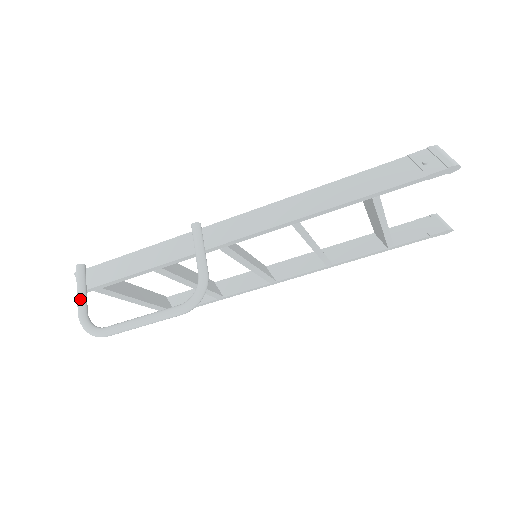
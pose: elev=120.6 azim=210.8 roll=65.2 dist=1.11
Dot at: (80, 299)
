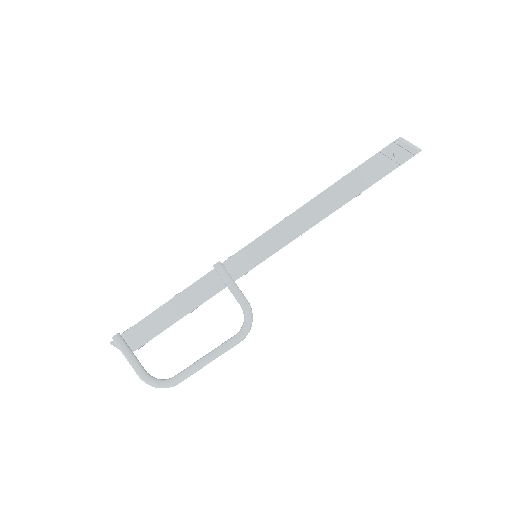
Dot at: (135, 365)
